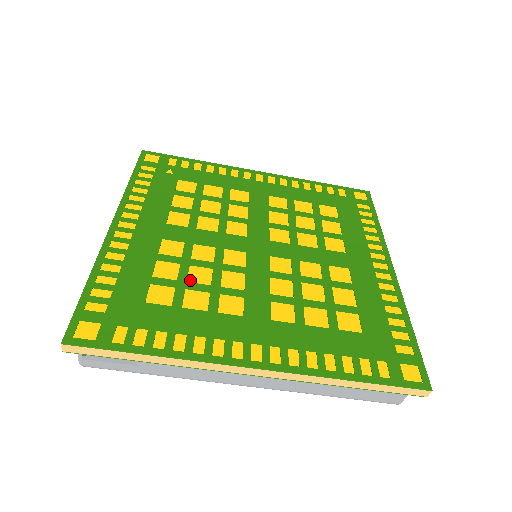
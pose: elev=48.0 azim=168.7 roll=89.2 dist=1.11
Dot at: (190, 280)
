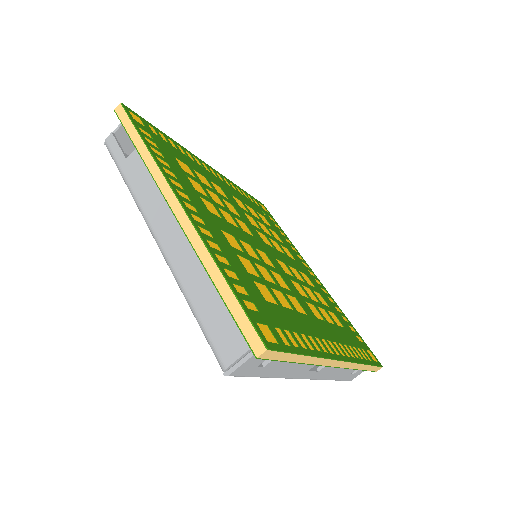
Dot at: (207, 190)
